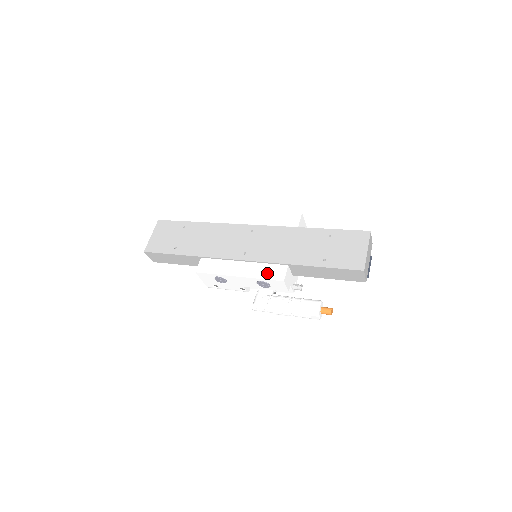
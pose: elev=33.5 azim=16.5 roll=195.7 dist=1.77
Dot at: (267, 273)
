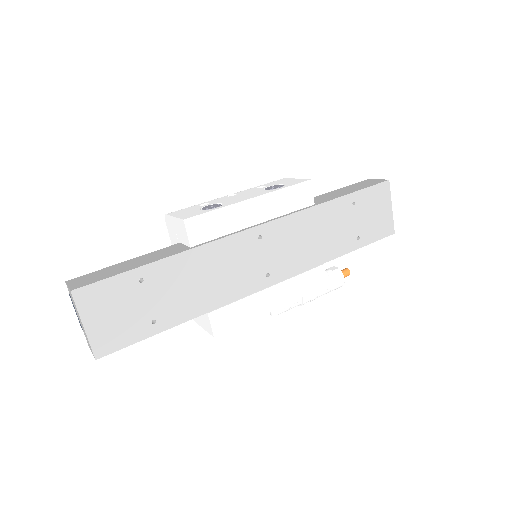
Dot at: (306, 287)
